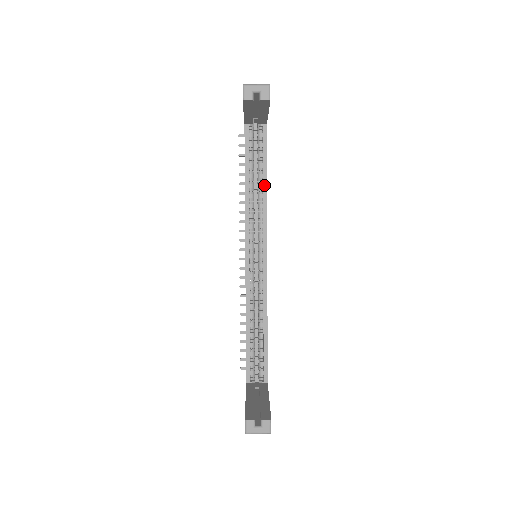
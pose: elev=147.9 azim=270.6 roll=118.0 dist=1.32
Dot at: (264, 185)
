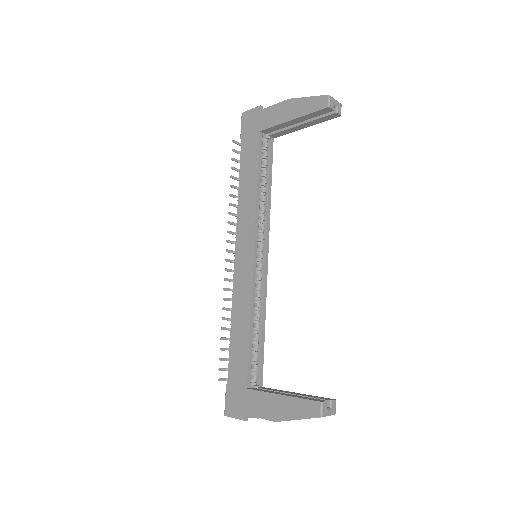
Dot at: (269, 190)
